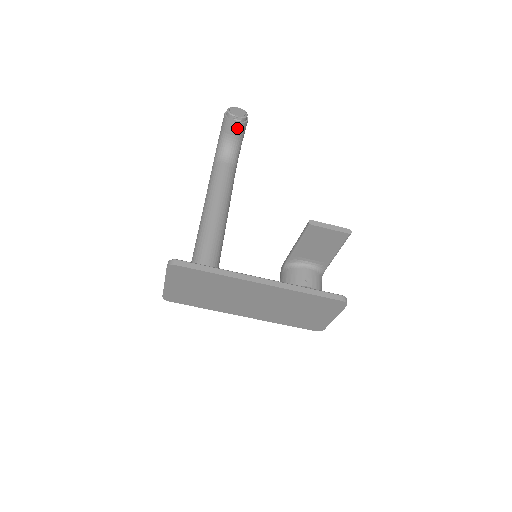
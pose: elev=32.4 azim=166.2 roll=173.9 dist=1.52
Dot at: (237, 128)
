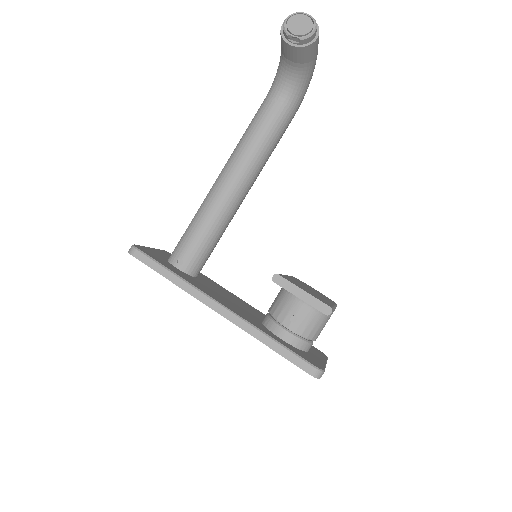
Dot at: (294, 53)
